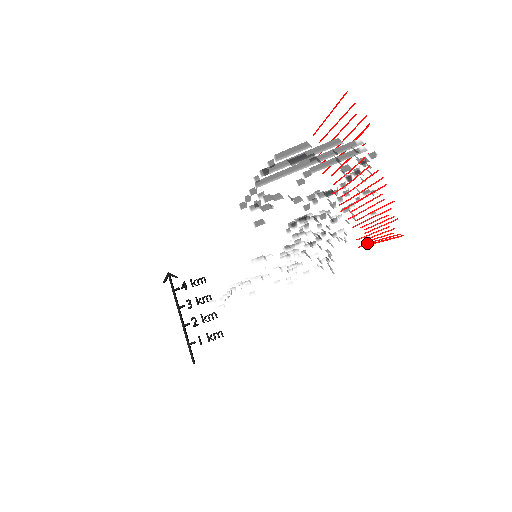
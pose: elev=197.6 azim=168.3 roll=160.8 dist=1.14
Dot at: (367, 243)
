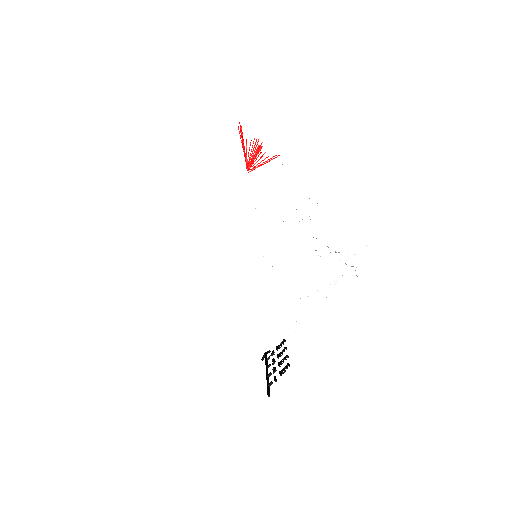
Dot at: (254, 168)
